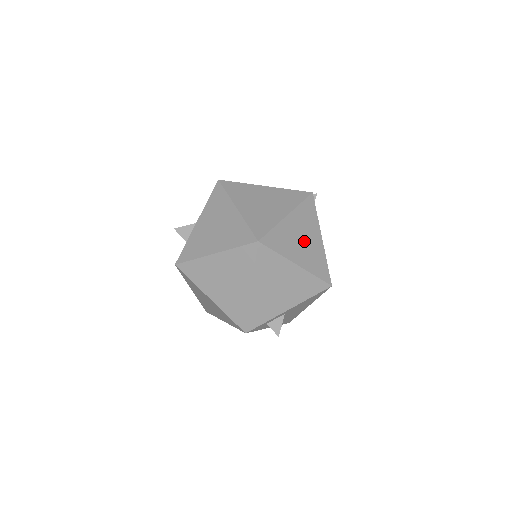
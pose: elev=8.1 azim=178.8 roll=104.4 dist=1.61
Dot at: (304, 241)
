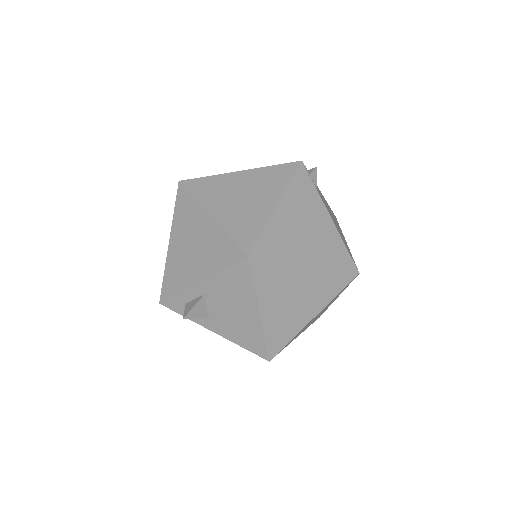
Dot at: (243, 198)
